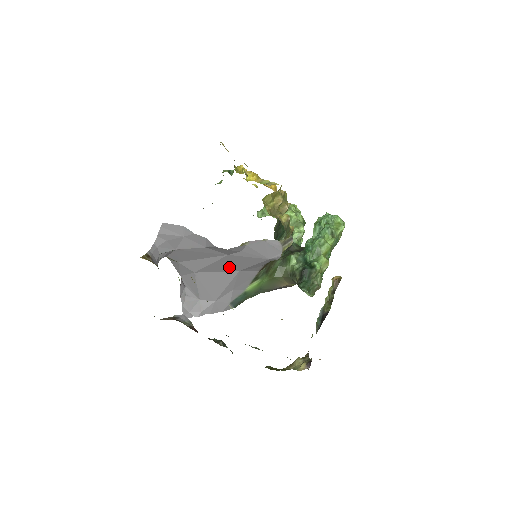
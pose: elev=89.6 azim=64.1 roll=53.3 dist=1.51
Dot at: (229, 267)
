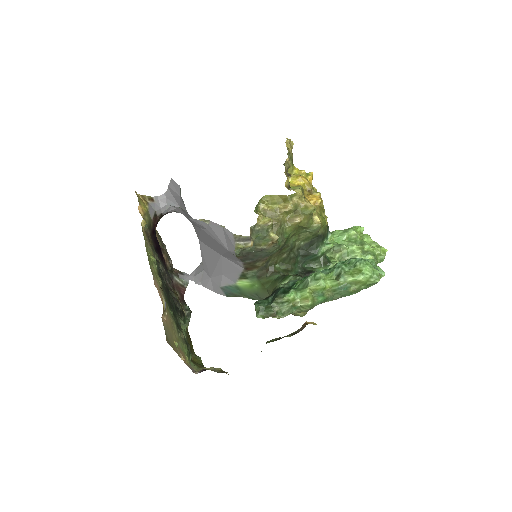
Dot at: (213, 246)
